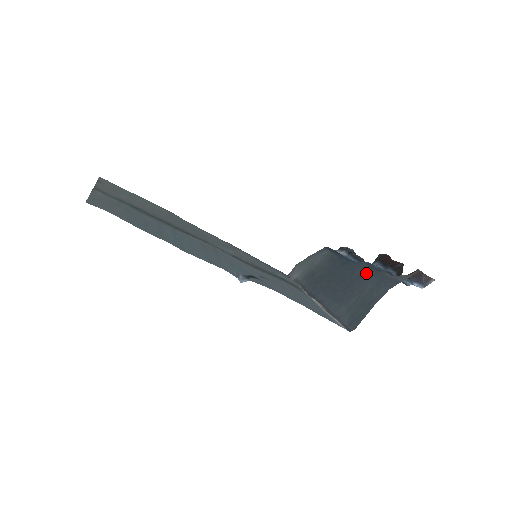
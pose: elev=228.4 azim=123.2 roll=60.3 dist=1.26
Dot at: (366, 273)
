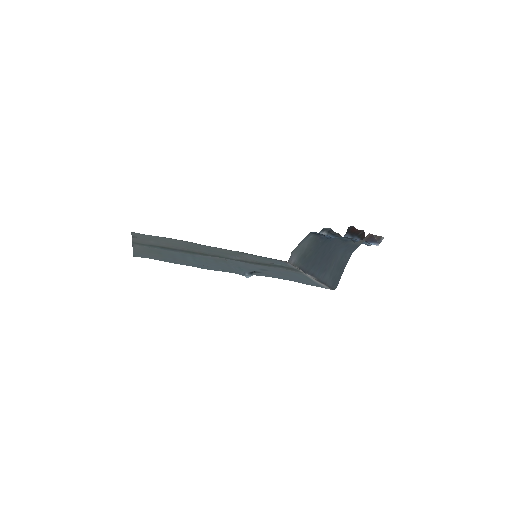
Dot at: (338, 245)
